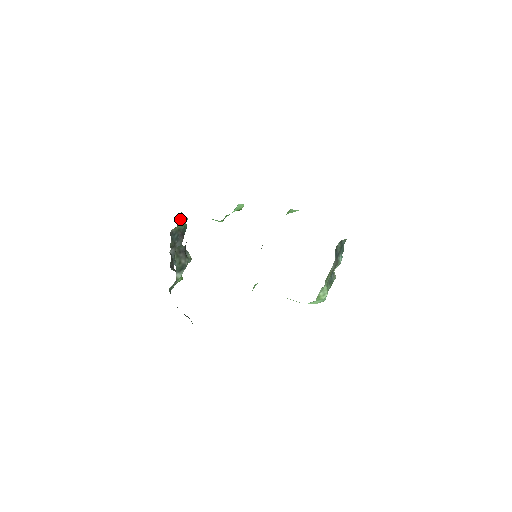
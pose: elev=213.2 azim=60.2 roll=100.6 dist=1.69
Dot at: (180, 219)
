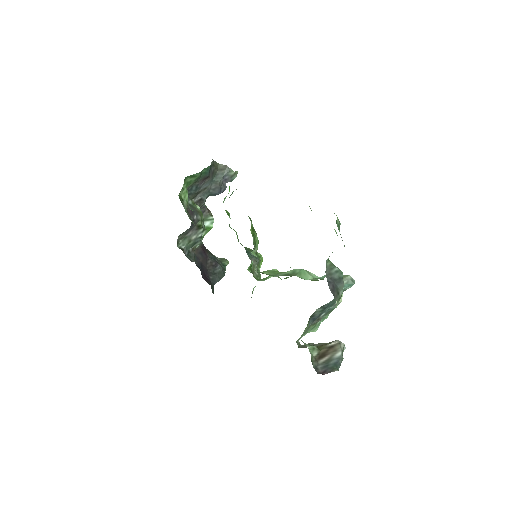
Dot at: (189, 179)
